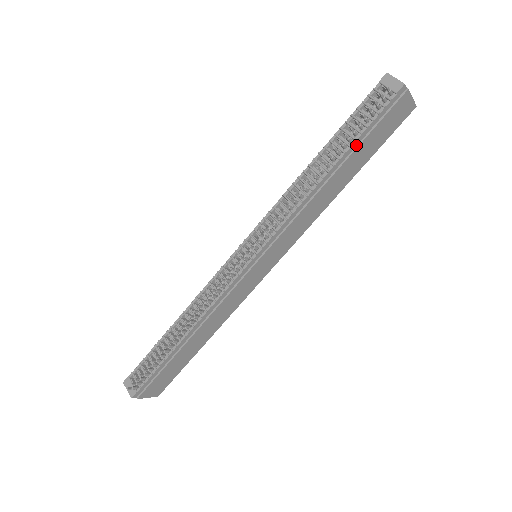
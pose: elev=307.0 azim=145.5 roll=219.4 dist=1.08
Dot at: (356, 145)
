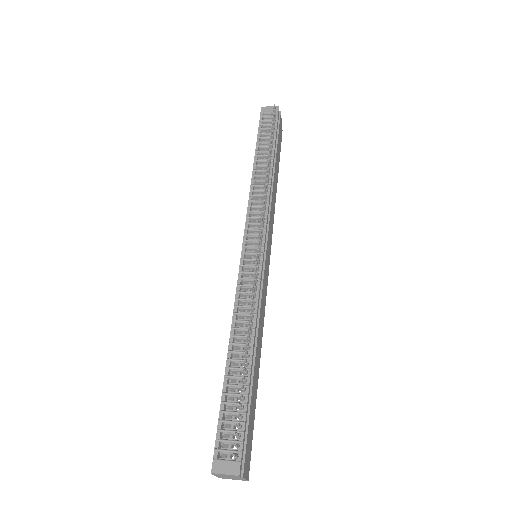
Dot at: (275, 147)
